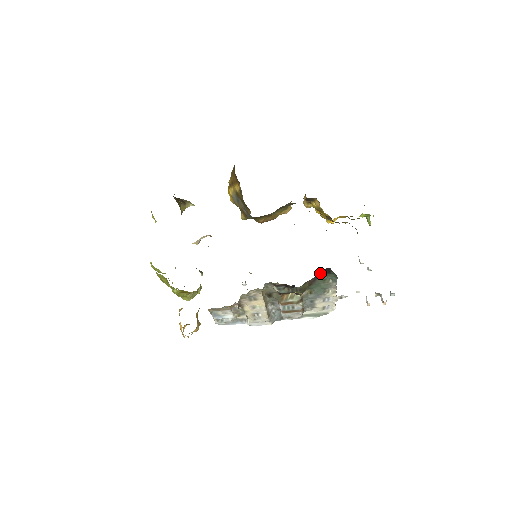
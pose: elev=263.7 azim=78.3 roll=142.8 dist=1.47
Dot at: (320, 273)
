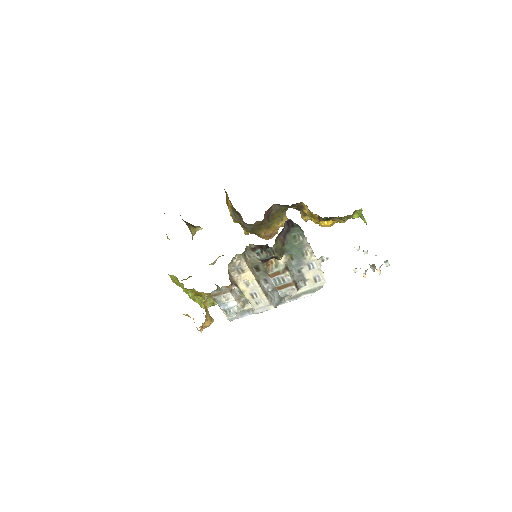
Dot at: (285, 227)
